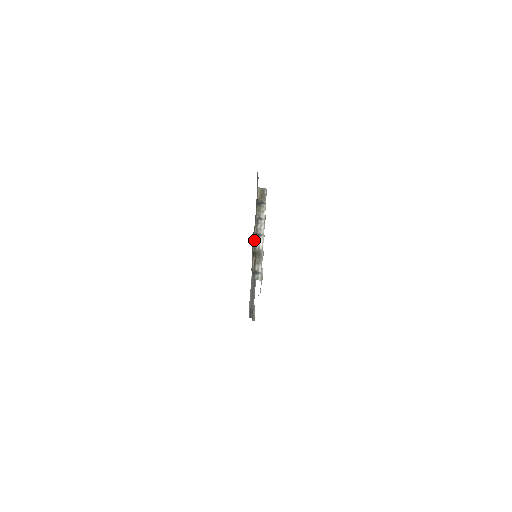
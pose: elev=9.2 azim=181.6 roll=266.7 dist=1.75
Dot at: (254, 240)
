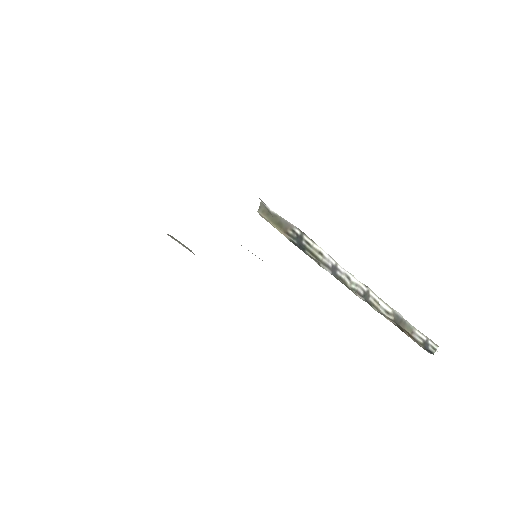
Dot at: occluded
